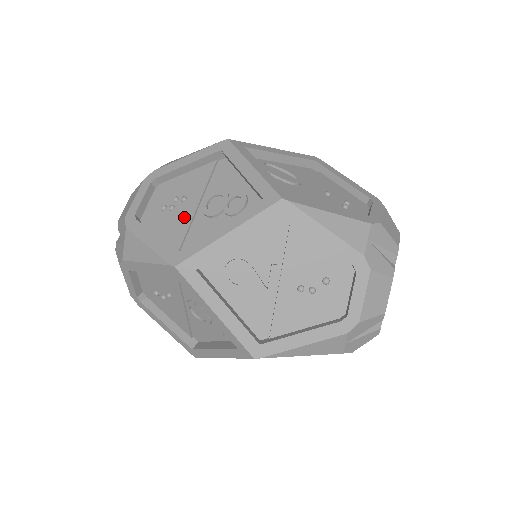
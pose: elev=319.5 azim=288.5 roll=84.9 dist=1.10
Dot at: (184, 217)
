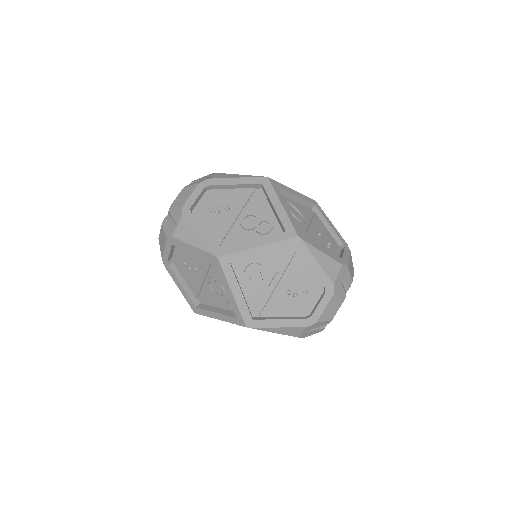
Dot at: (226, 222)
